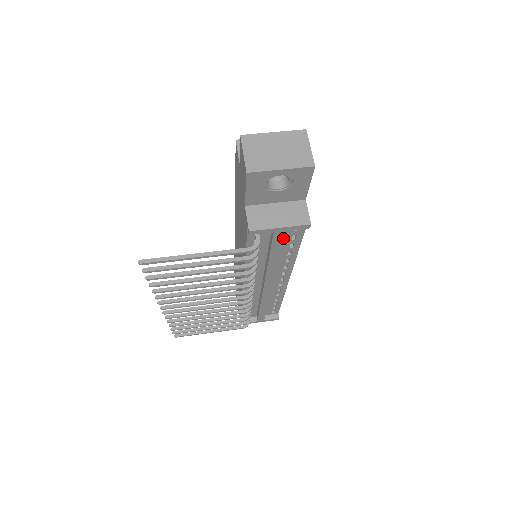
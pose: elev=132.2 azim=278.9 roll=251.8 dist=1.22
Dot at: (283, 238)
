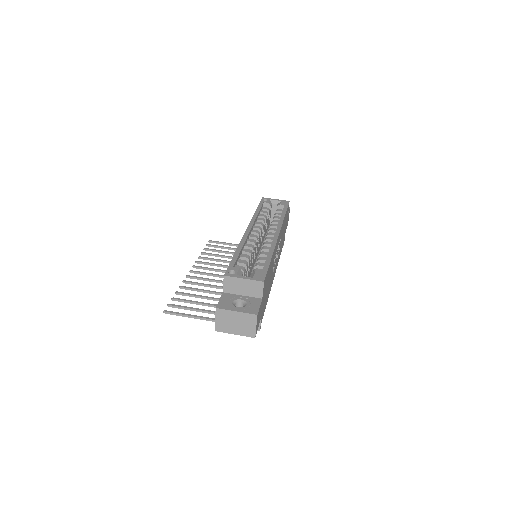
Dot at: occluded
